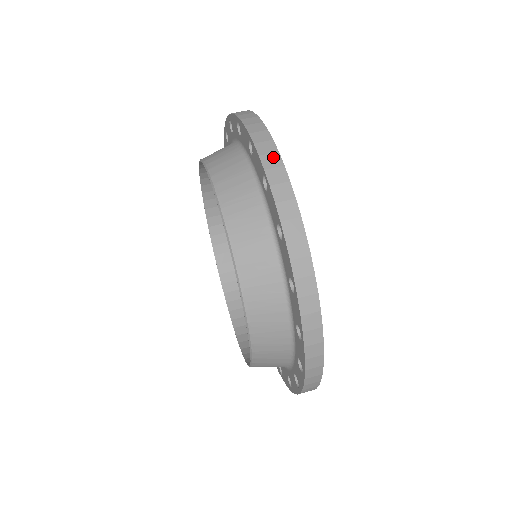
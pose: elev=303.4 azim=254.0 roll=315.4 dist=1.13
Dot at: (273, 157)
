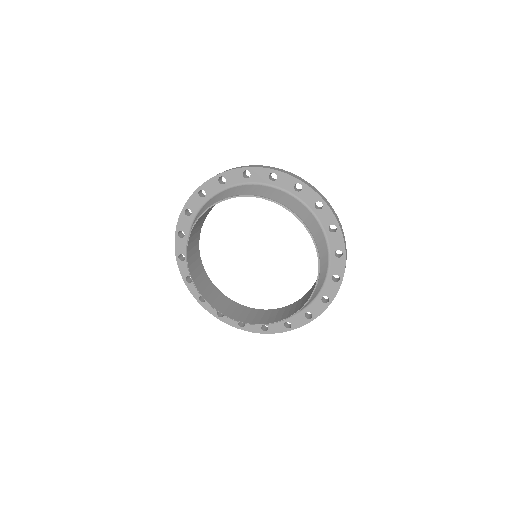
Dot at: occluded
